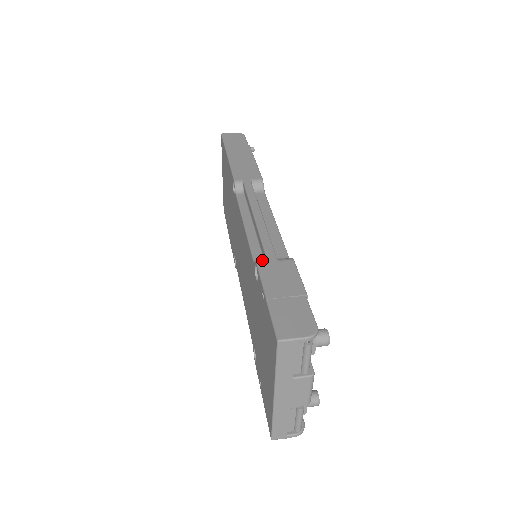
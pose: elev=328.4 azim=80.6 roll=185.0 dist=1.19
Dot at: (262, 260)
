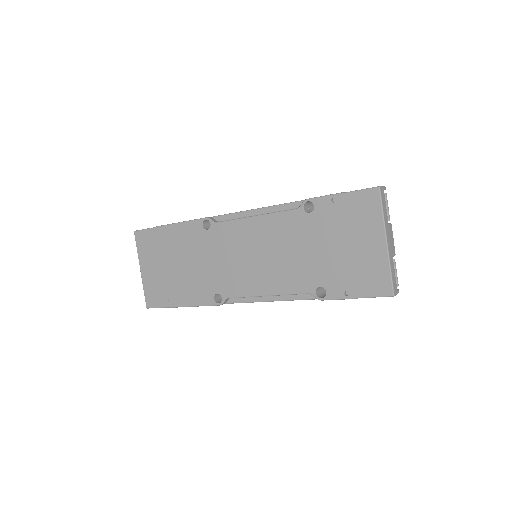
Dot at: occluded
